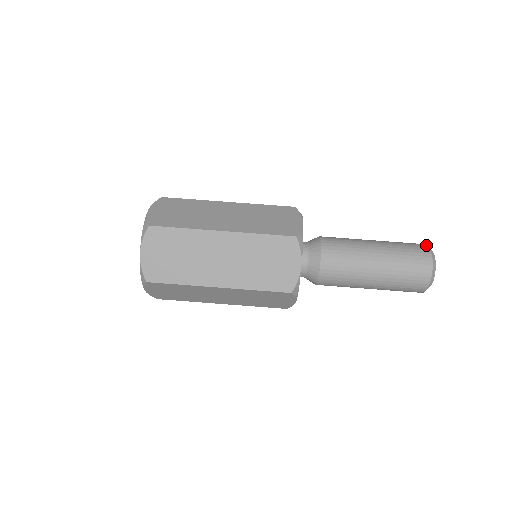
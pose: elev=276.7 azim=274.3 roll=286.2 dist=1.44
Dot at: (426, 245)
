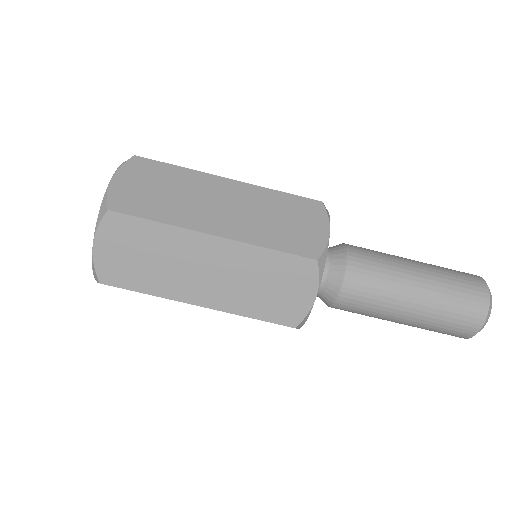
Dot at: (485, 282)
